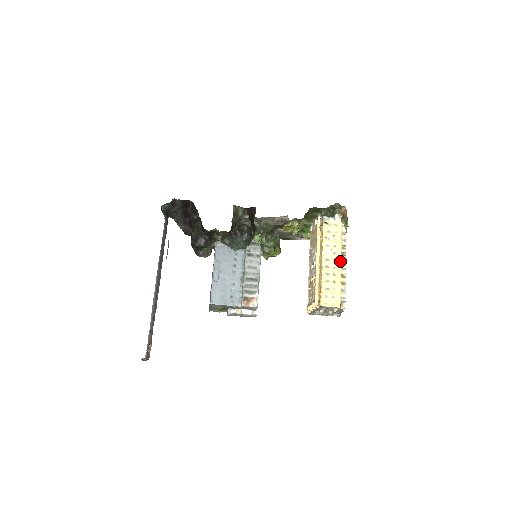
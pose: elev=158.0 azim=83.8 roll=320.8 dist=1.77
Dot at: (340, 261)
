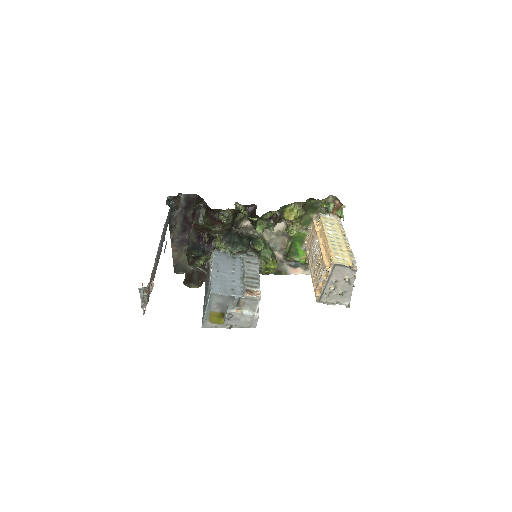
Dot at: (342, 239)
